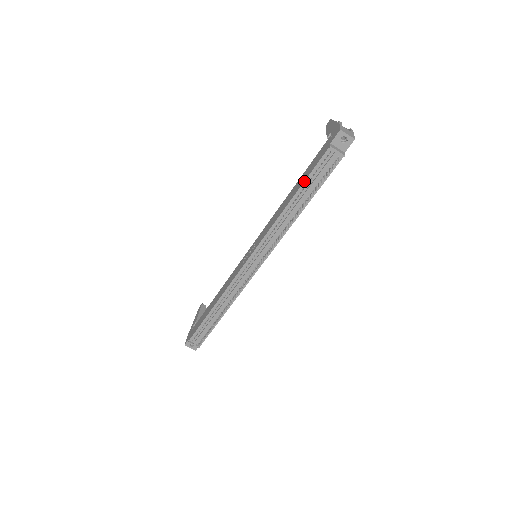
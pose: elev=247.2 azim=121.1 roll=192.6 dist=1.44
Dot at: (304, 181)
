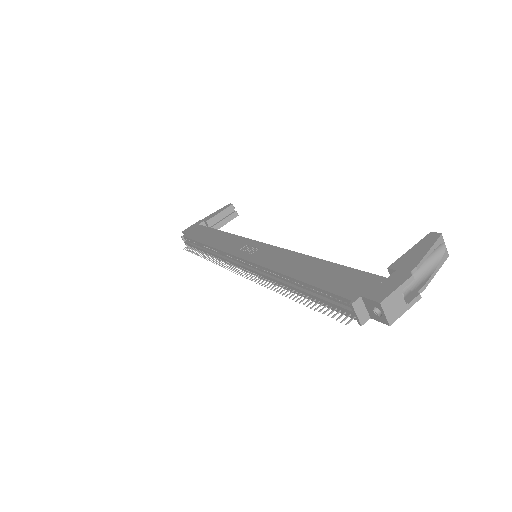
Dot at: (311, 285)
